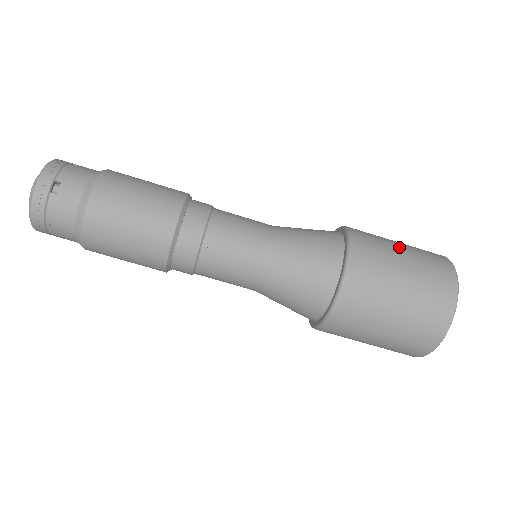
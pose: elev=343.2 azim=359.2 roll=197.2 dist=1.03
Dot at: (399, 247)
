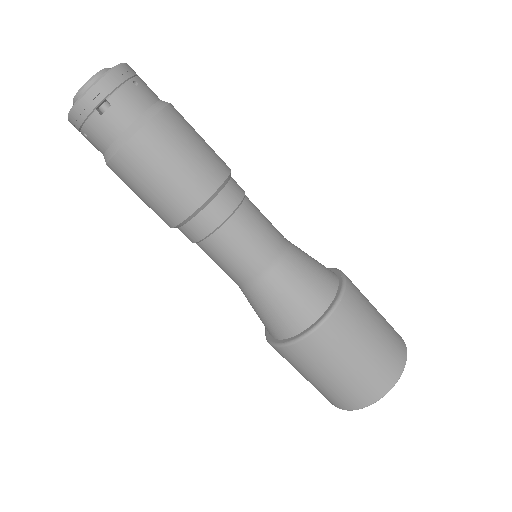
Dot at: (373, 330)
